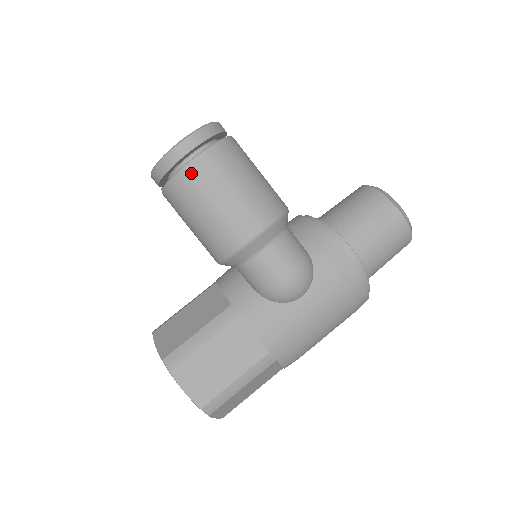
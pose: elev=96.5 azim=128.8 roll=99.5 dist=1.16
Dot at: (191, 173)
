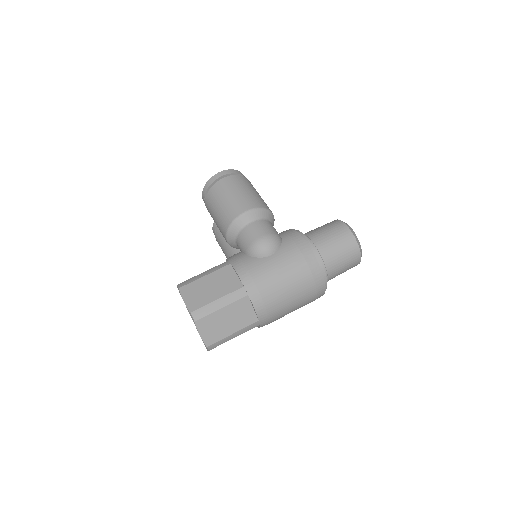
Dot at: (220, 184)
